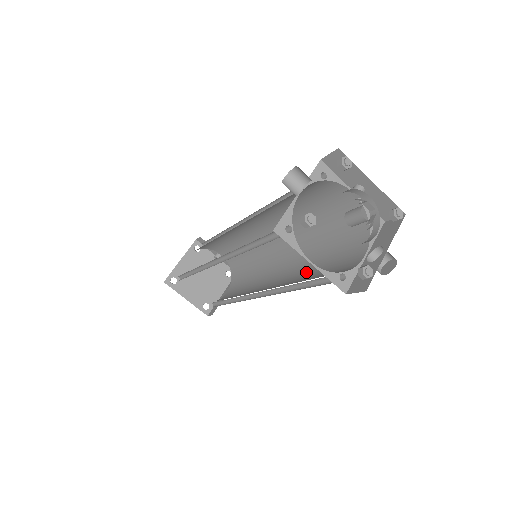
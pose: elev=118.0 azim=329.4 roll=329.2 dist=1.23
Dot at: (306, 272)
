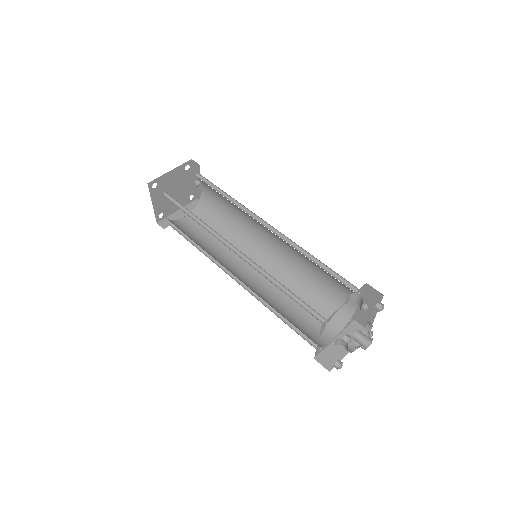
Dot at: (283, 297)
